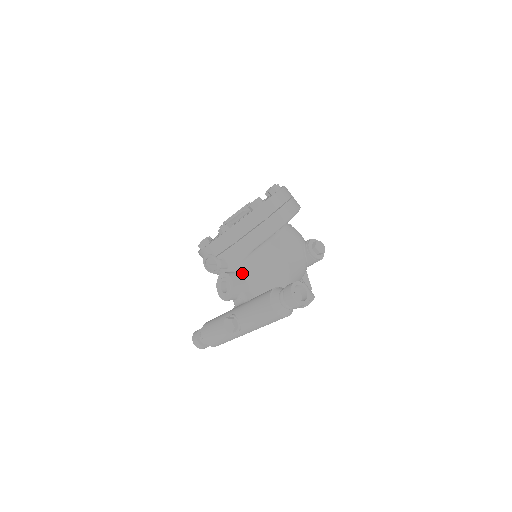
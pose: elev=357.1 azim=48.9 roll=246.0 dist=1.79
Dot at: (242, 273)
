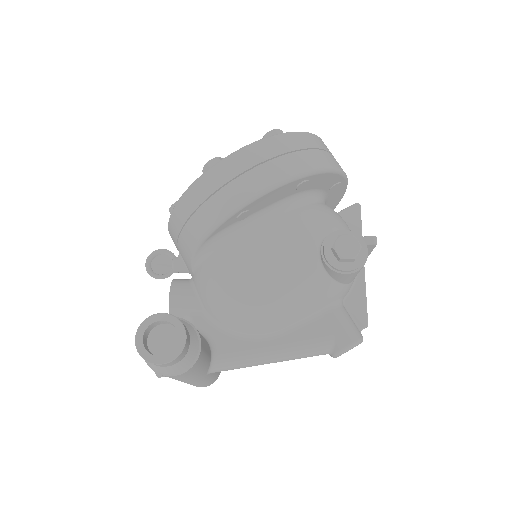
Dot at: (194, 283)
